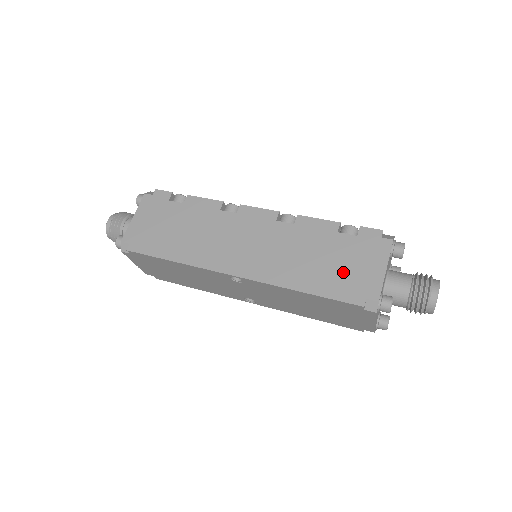
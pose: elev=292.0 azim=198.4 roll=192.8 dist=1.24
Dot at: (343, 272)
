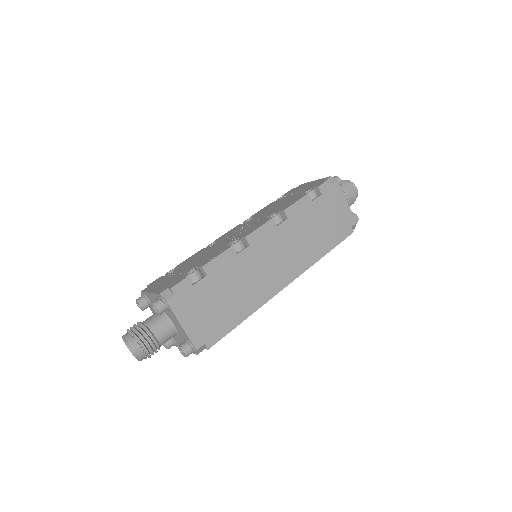
Dot at: (333, 223)
